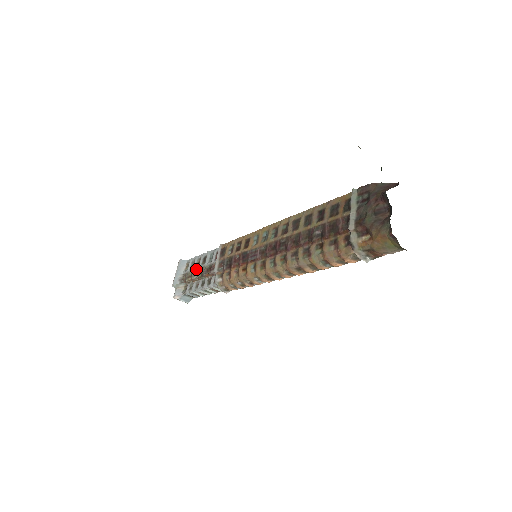
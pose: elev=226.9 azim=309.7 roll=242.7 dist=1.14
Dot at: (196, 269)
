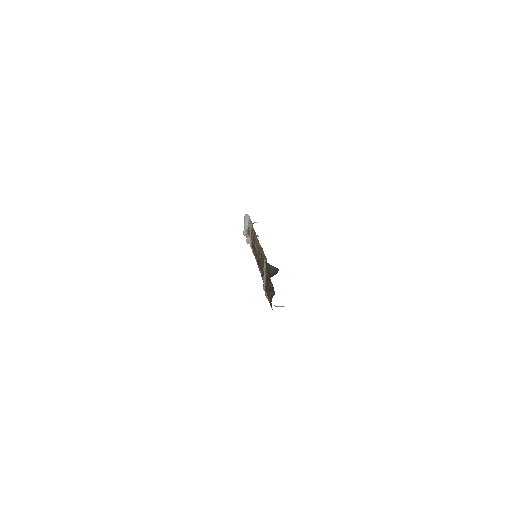
Dot at: (249, 230)
